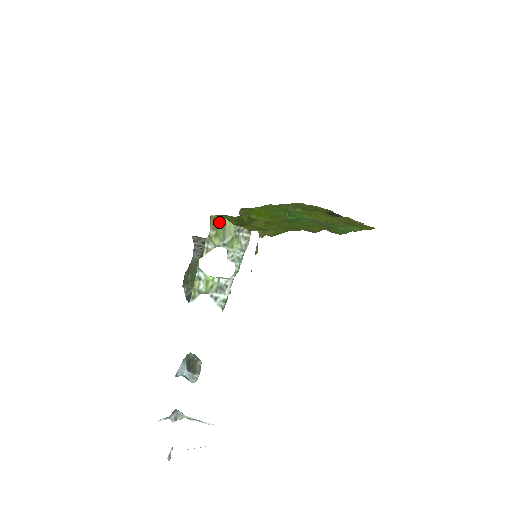
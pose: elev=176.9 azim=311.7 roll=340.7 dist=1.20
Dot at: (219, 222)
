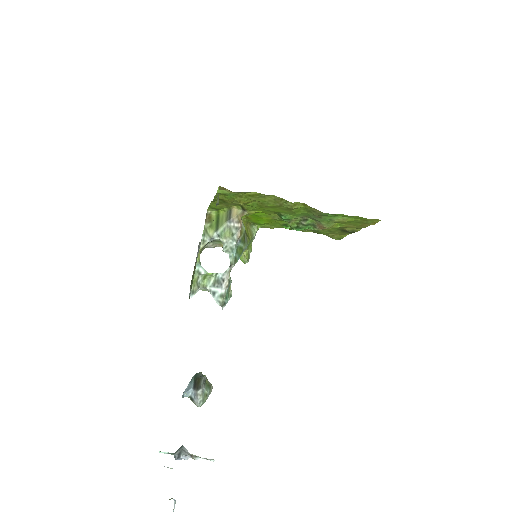
Dot at: (214, 217)
